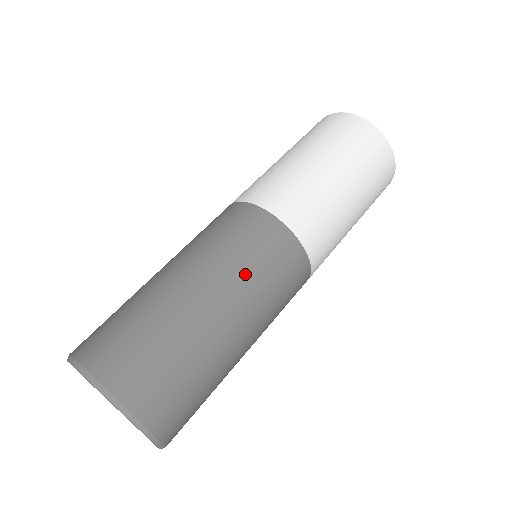
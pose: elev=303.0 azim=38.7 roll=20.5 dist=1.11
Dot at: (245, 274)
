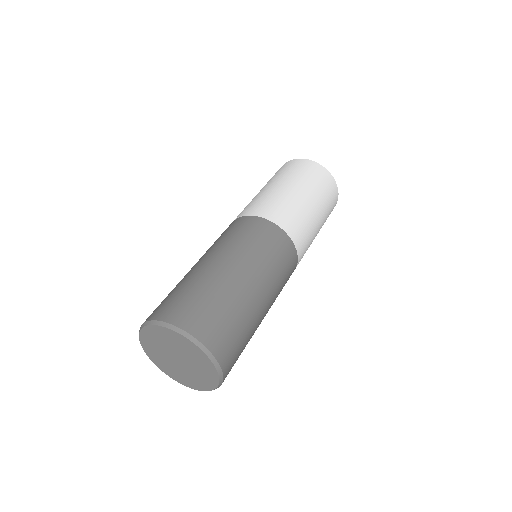
Dot at: (261, 259)
